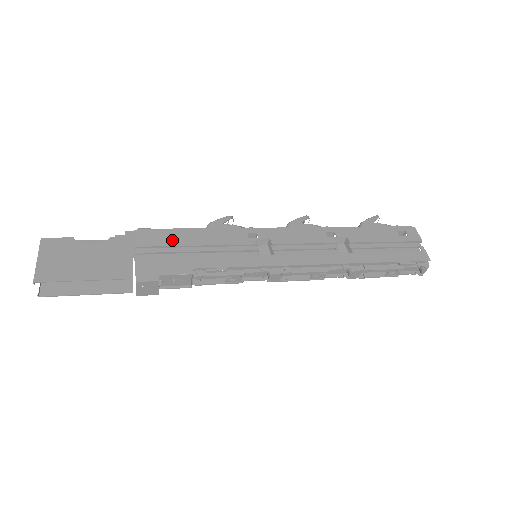
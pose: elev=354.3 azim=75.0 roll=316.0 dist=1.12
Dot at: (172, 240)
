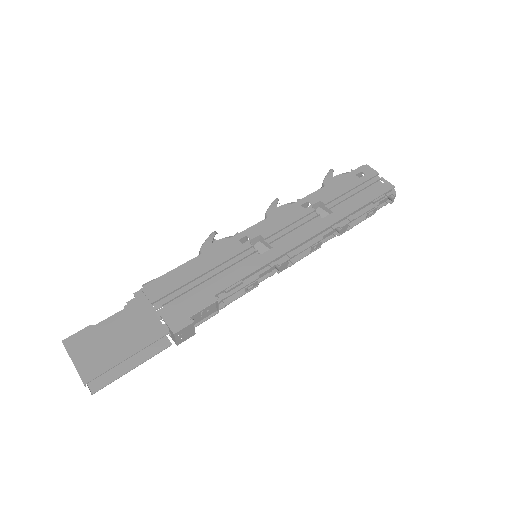
Dot at: (180, 280)
